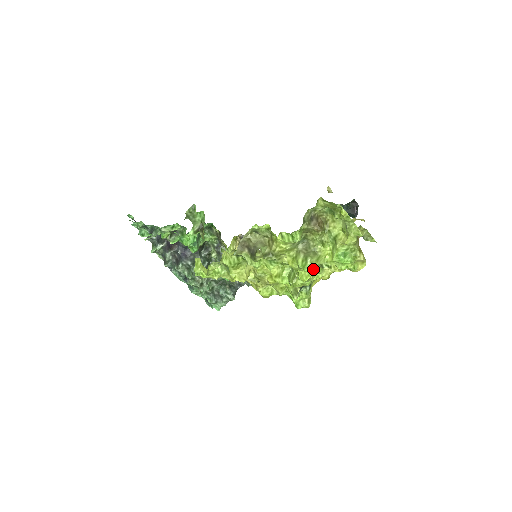
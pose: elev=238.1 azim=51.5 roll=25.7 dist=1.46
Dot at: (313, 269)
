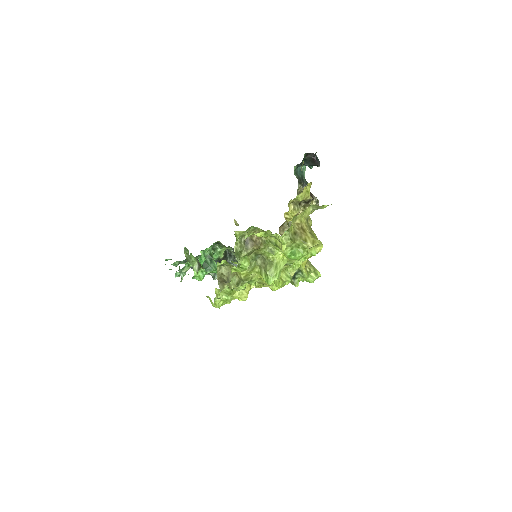
Dot at: (276, 279)
